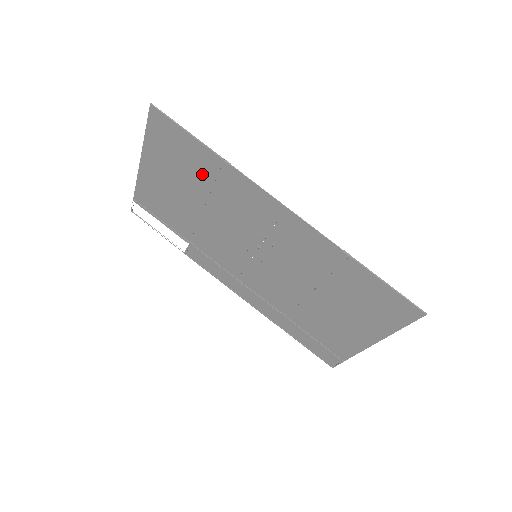
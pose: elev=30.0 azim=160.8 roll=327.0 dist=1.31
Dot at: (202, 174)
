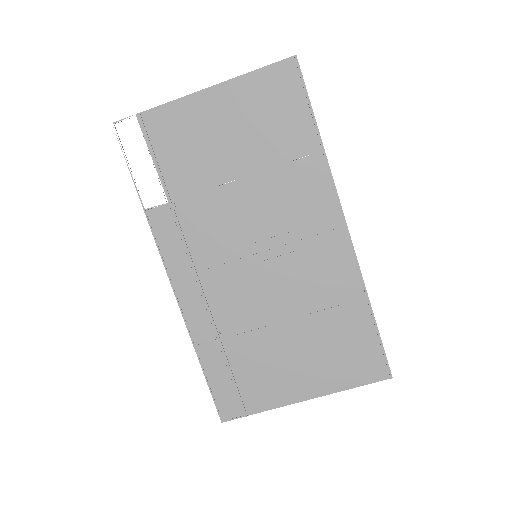
Dot at: (282, 146)
